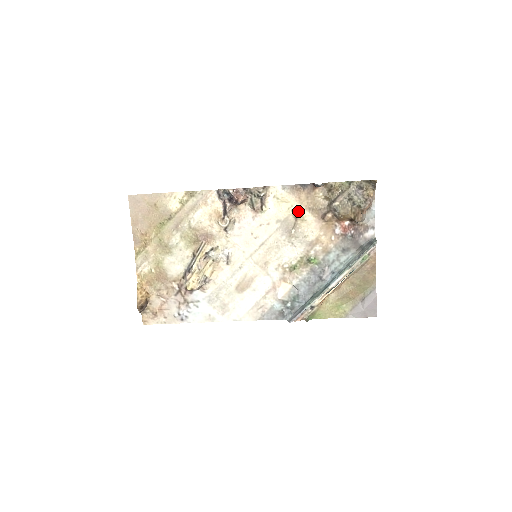
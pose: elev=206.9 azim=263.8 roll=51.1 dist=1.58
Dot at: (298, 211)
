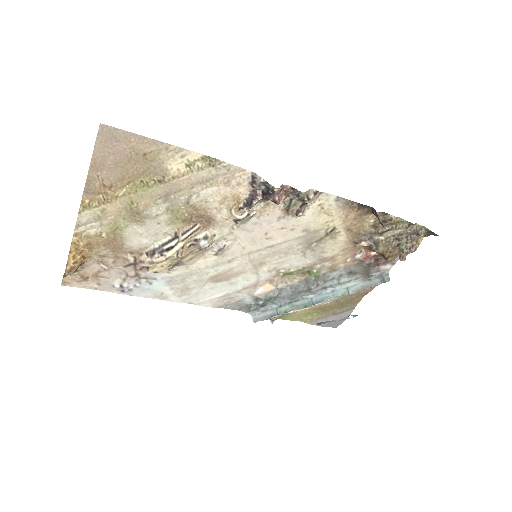
Dot at: (335, 228)
